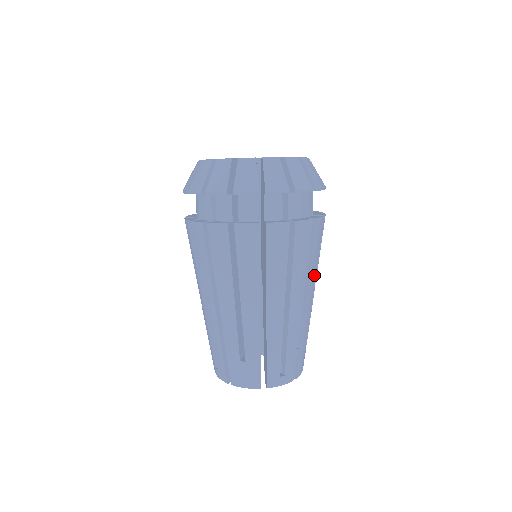
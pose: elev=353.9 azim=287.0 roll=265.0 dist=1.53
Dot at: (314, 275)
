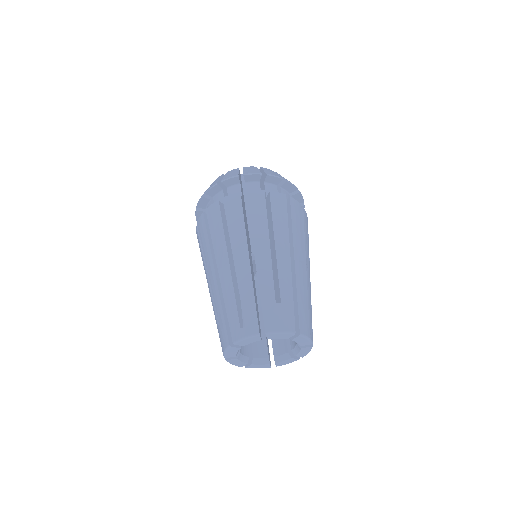
Dot at: occluded
